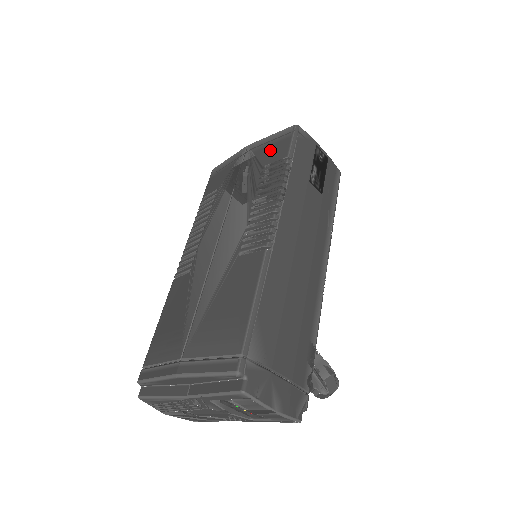
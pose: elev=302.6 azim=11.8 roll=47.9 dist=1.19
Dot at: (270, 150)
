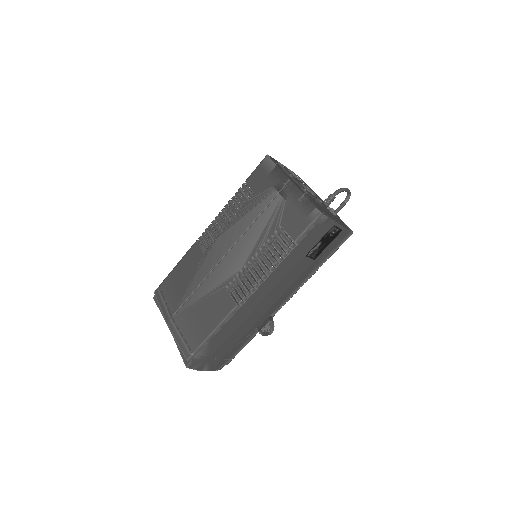
Dot at: (294, 214)
